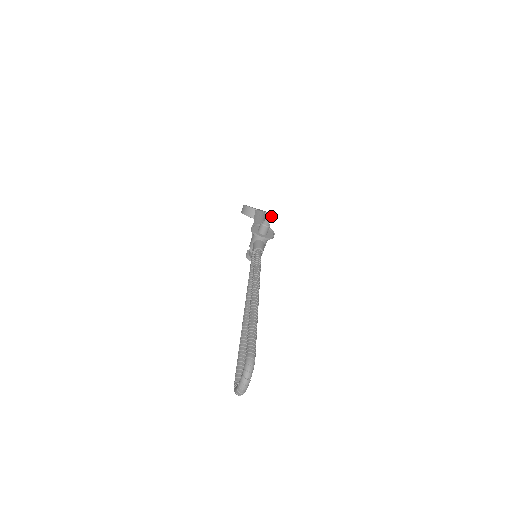
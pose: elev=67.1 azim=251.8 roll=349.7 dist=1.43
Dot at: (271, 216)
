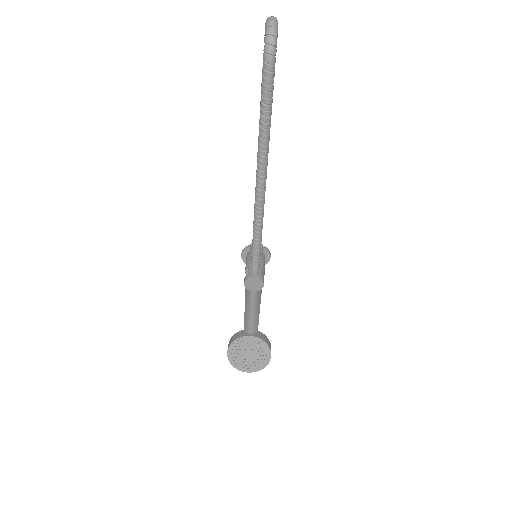
Dot at: (265, 338)
